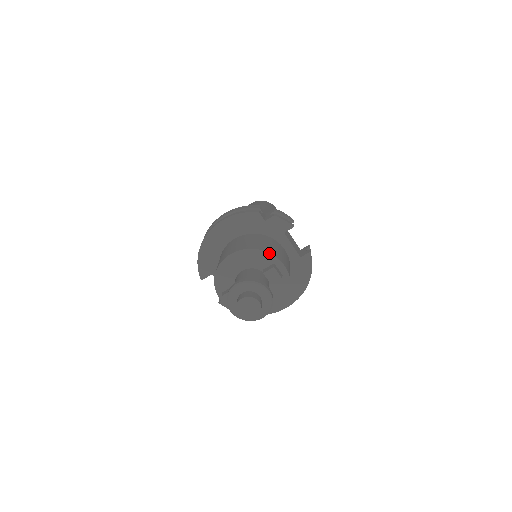
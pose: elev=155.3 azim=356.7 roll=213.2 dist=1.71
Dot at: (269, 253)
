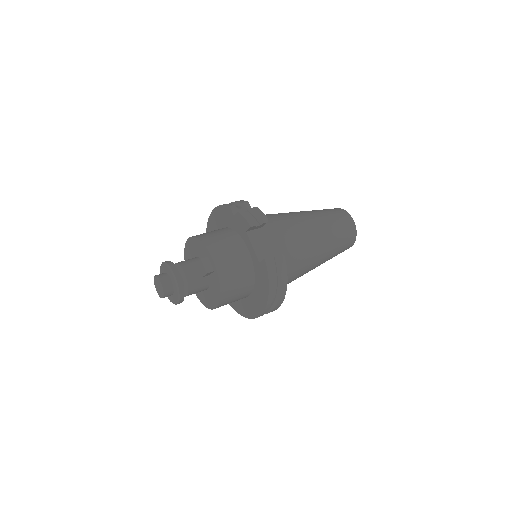
Dot at: (204, 245)
